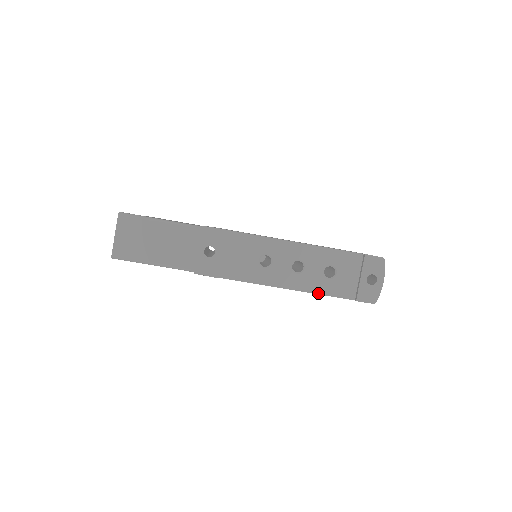
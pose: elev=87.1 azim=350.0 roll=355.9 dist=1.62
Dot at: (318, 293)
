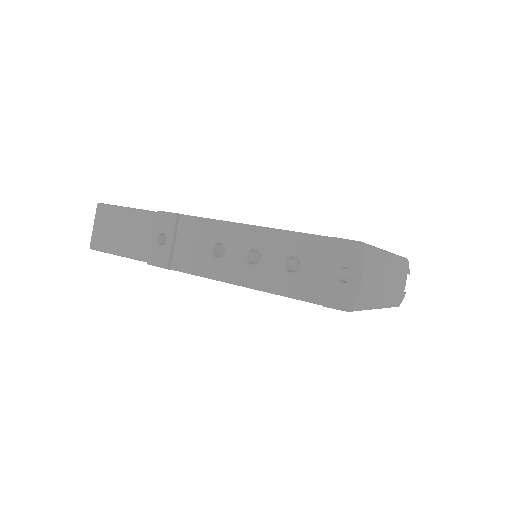
Dot at: (275, 293)
